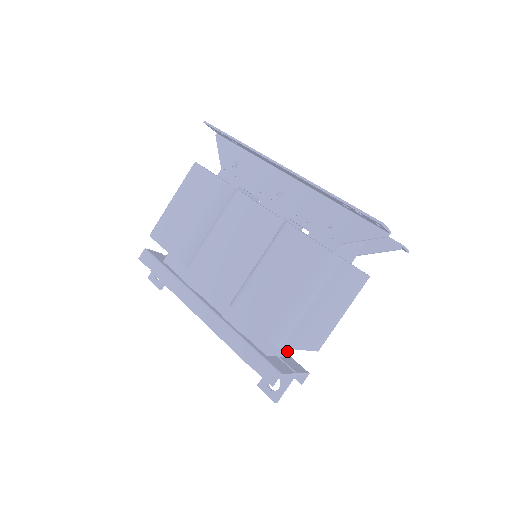
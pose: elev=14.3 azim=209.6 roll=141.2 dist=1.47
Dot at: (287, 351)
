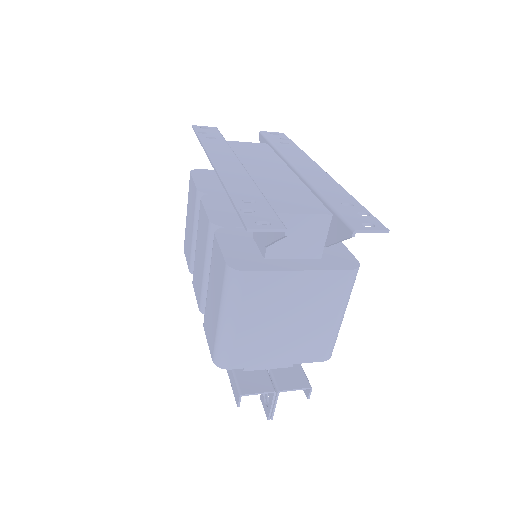
Dot at: occluded
